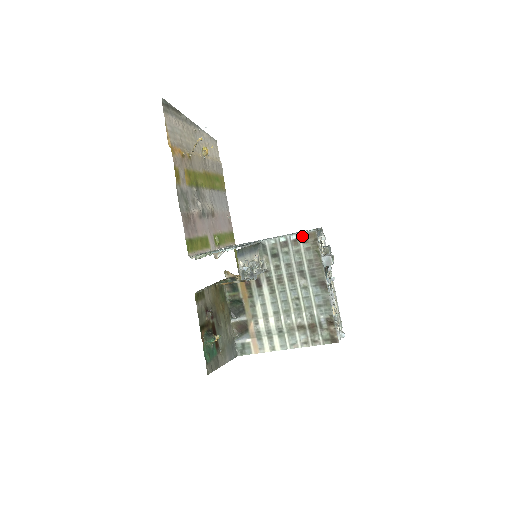
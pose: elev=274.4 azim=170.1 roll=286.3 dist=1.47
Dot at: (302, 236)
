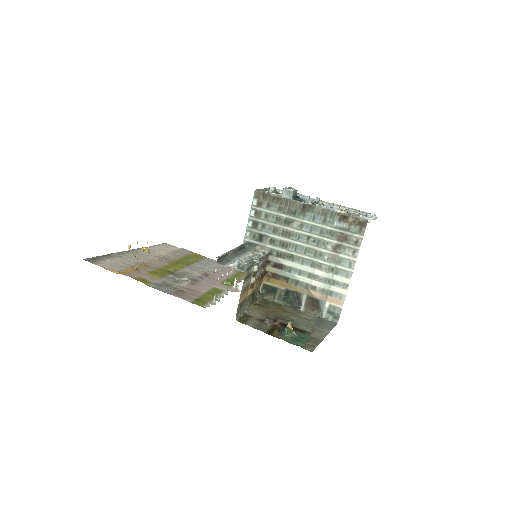
Dot at: (255, 205)
